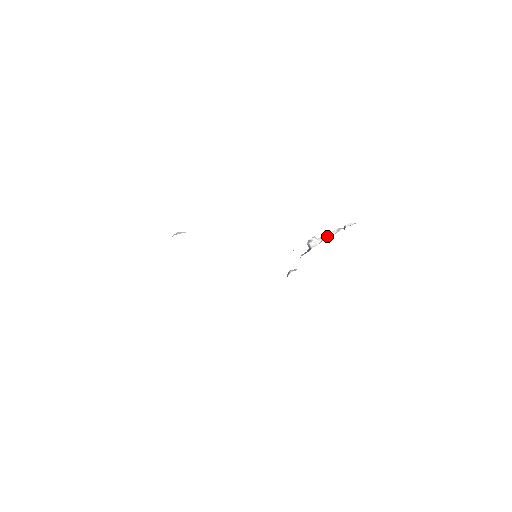
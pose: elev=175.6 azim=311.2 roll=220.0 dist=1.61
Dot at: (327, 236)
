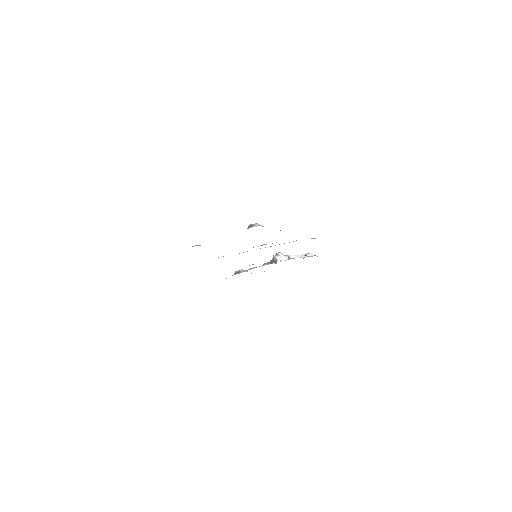
Dot at: (293, 257)
